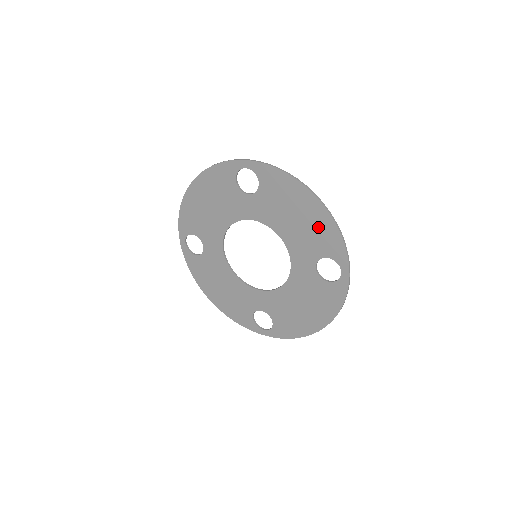
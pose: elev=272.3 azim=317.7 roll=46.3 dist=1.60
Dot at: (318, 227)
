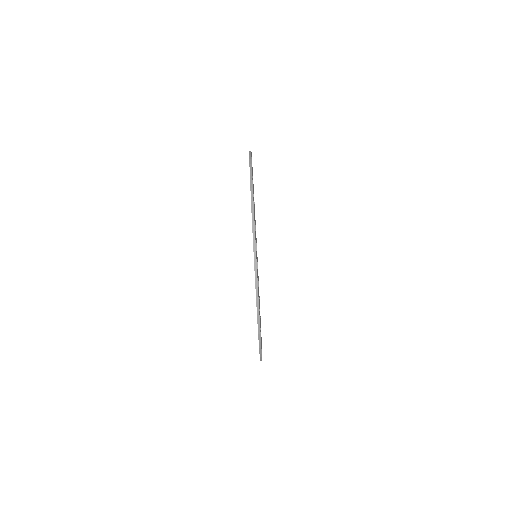
Dot at: occluded
